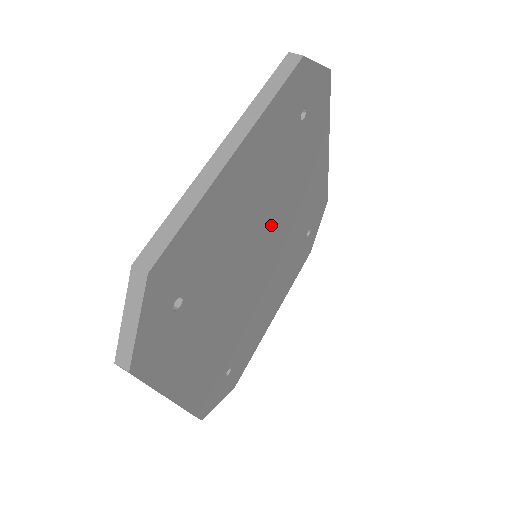
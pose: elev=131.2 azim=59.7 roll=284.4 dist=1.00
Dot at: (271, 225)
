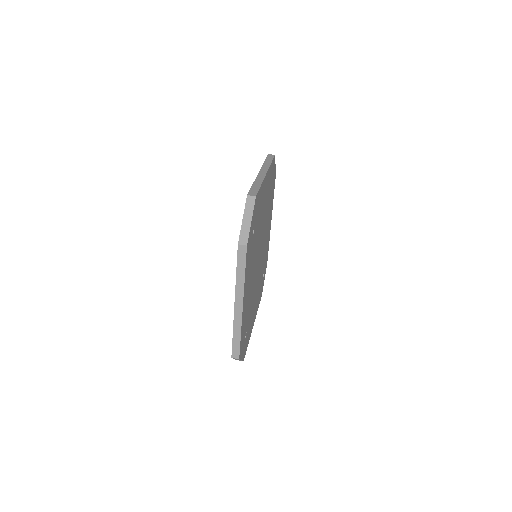
Dot at: (262, 238)
